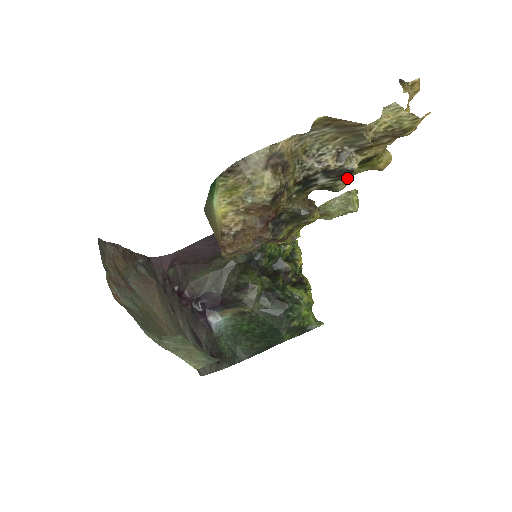
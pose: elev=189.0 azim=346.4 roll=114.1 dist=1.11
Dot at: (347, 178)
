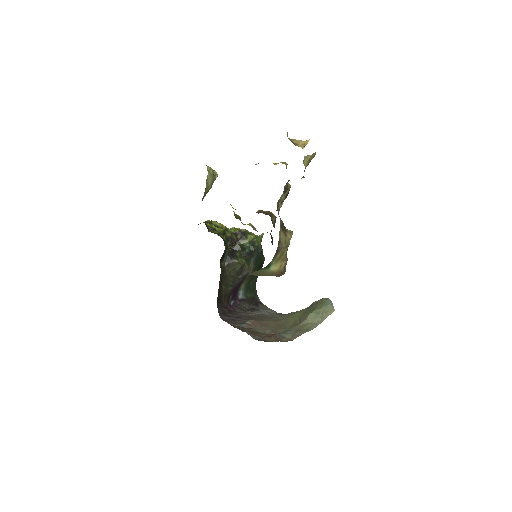
Dot at: occluded
